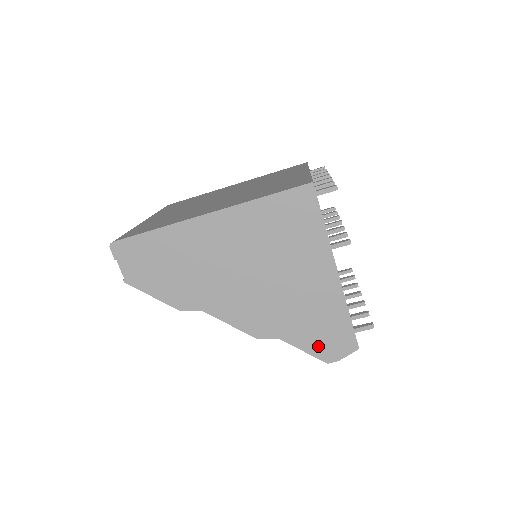
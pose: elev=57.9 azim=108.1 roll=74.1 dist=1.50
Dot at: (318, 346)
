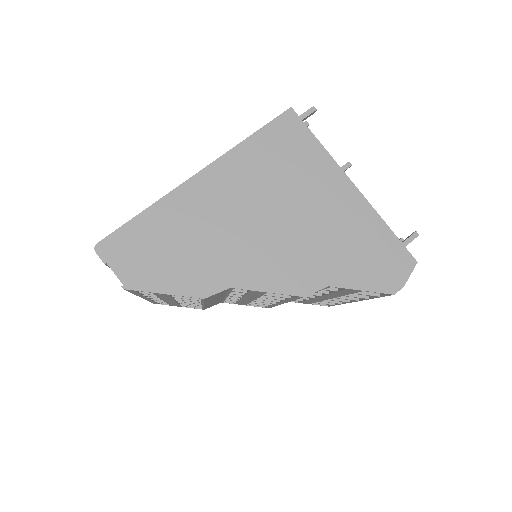
Dot at: (375, 277)
